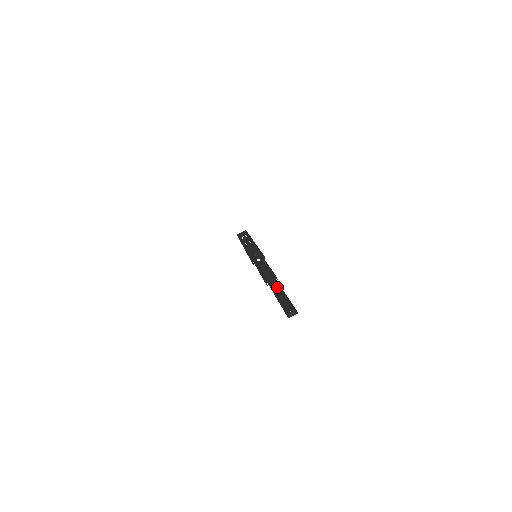
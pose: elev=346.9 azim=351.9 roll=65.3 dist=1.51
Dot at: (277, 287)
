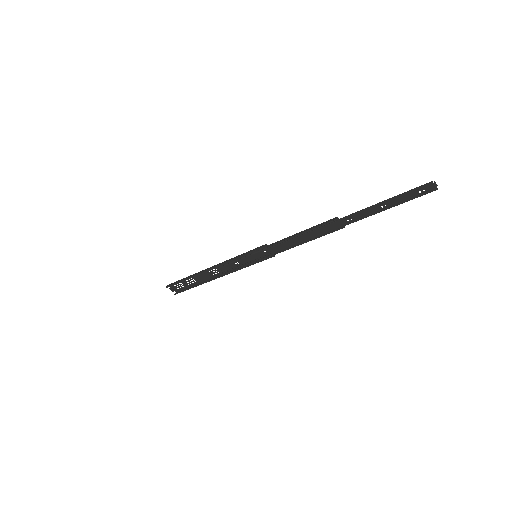
Dot at: (357, 218)
